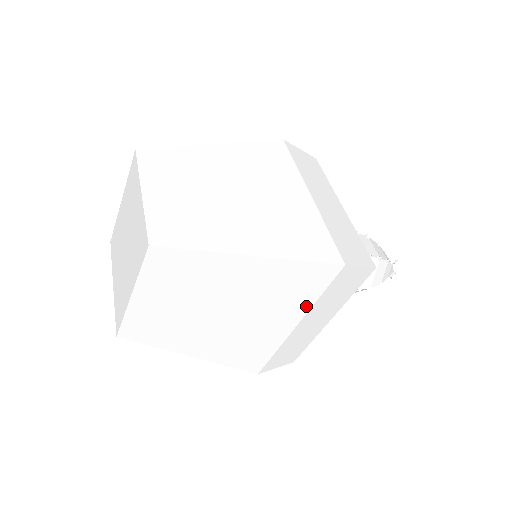
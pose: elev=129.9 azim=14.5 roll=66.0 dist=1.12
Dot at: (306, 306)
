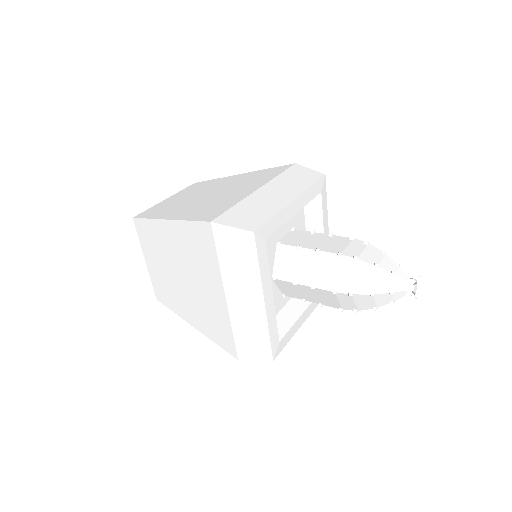
Dot at: (217, 271)
